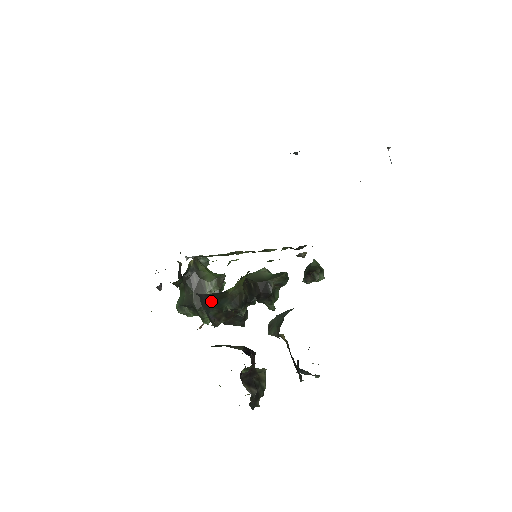
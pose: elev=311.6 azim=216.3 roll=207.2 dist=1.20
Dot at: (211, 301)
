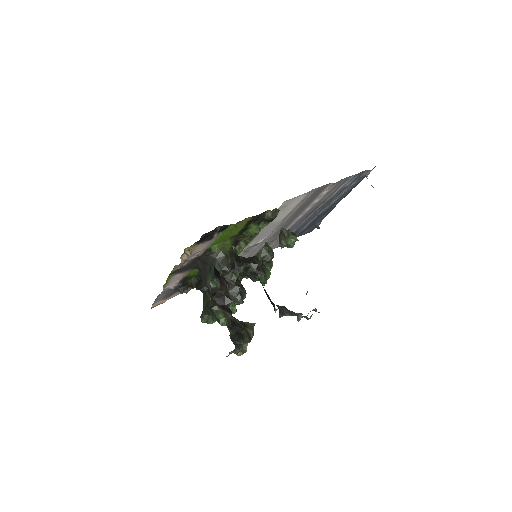
Dot at: (206, 268)
